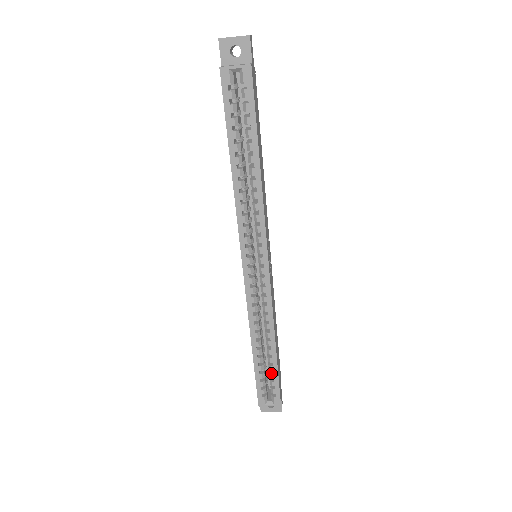
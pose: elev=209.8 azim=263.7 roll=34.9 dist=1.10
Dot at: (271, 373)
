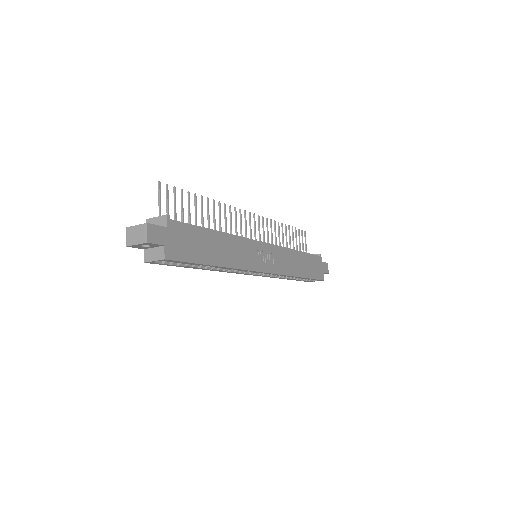
Dot at: occluded
